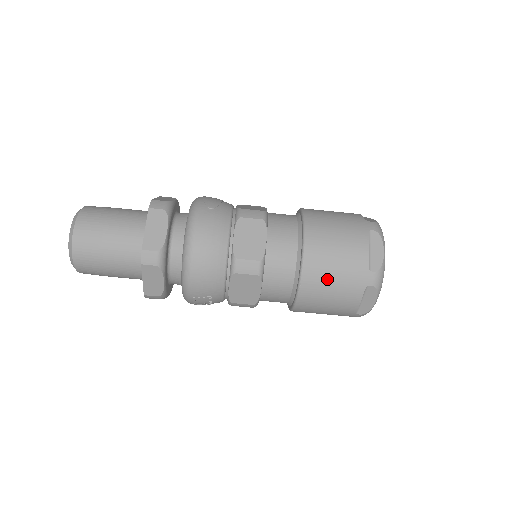
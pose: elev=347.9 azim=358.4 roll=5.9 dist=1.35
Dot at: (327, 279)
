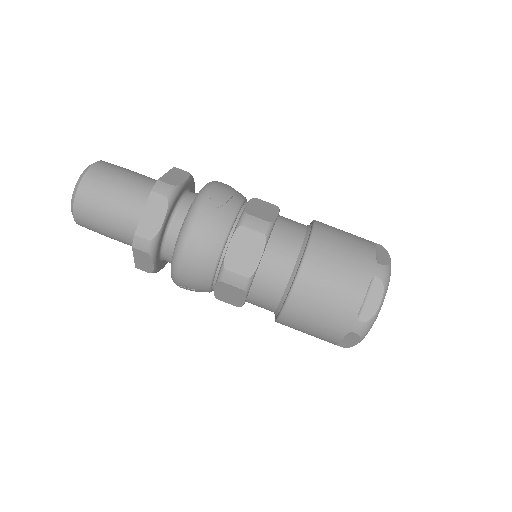
Dot at: (311, 314)
